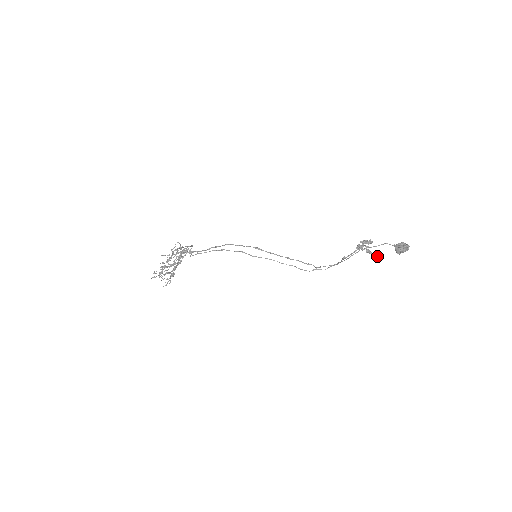
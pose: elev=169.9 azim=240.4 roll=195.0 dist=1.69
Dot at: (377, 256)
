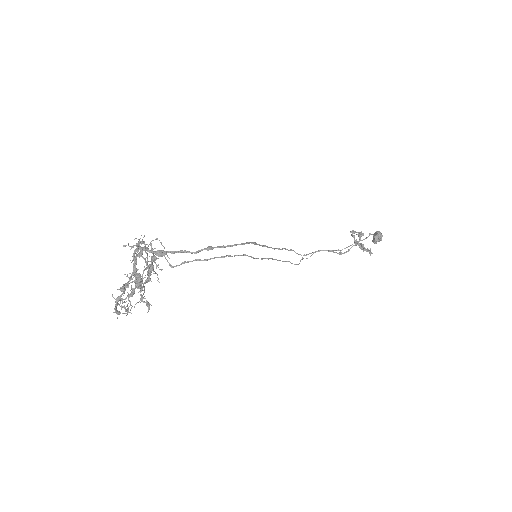
Dot at: occluded
